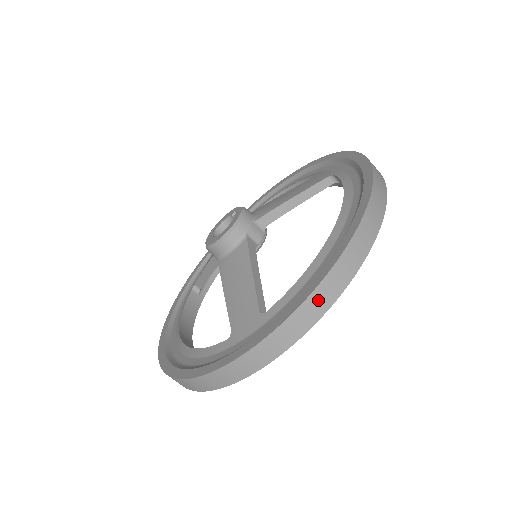
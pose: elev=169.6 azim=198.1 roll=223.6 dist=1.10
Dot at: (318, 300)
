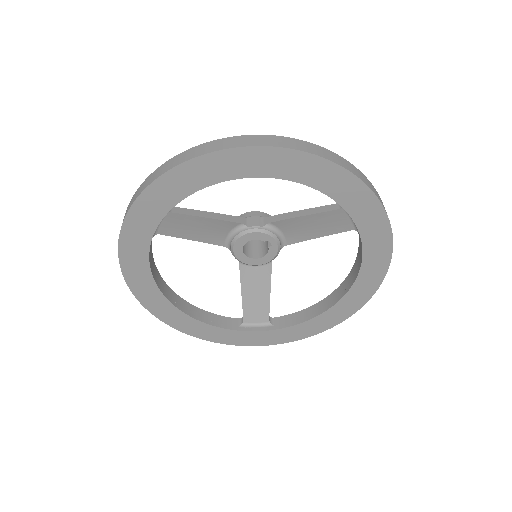
Dot at: (171, 163)
